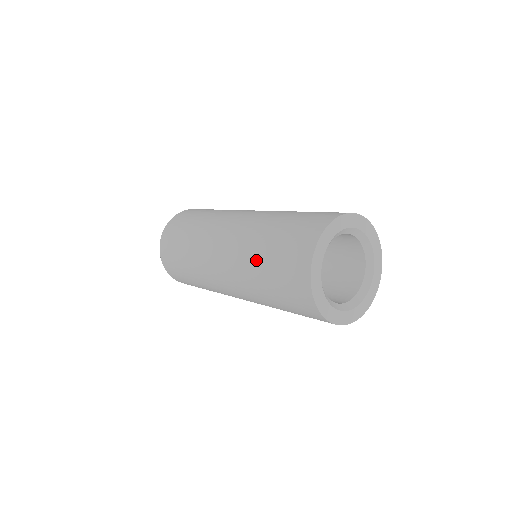
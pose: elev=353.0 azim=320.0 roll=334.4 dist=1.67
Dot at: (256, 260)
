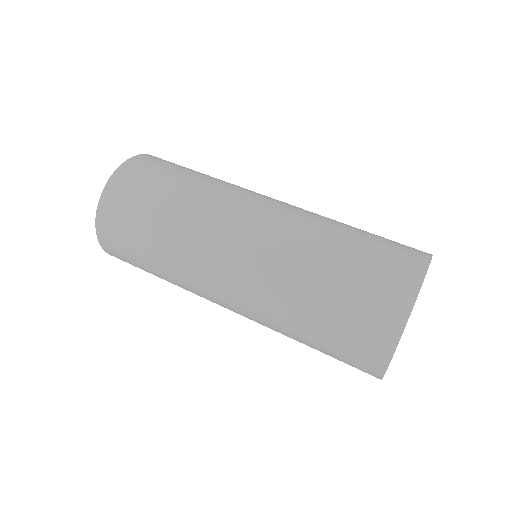
Dot at: (307, 287)
